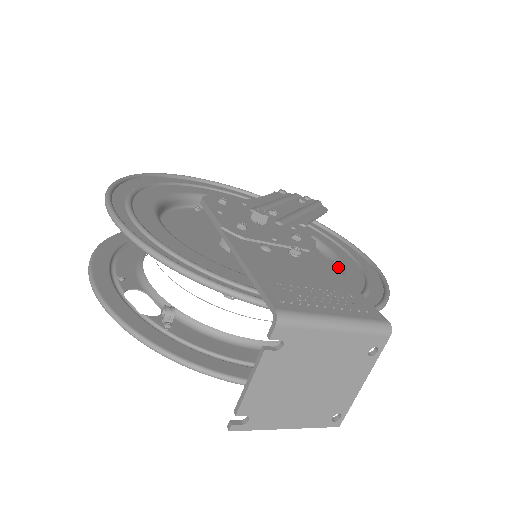
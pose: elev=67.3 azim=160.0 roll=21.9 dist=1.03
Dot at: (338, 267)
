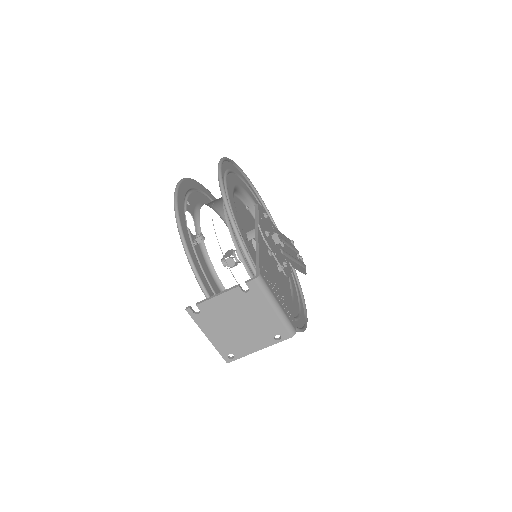
Dot at: occluded
